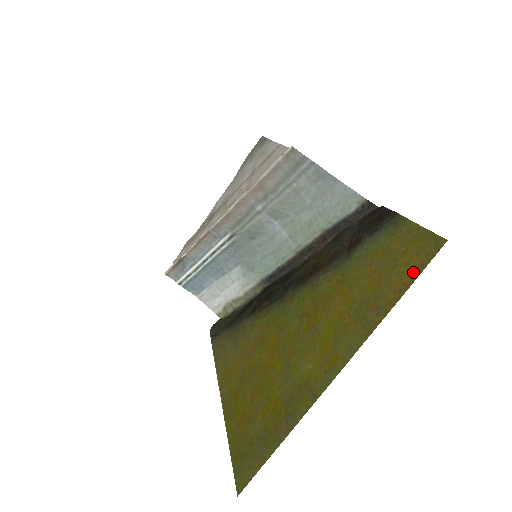
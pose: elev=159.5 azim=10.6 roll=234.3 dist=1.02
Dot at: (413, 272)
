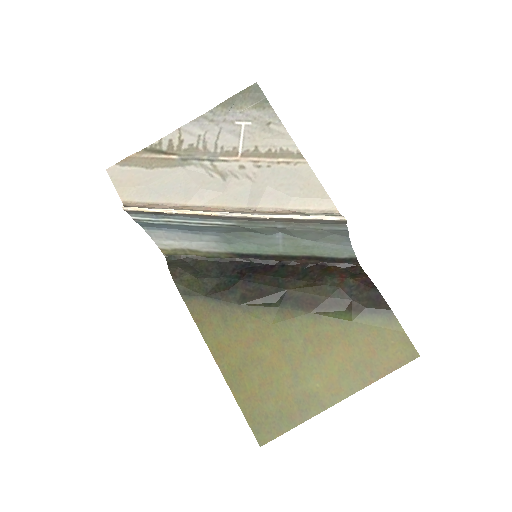
Dot at: (397, 363)
